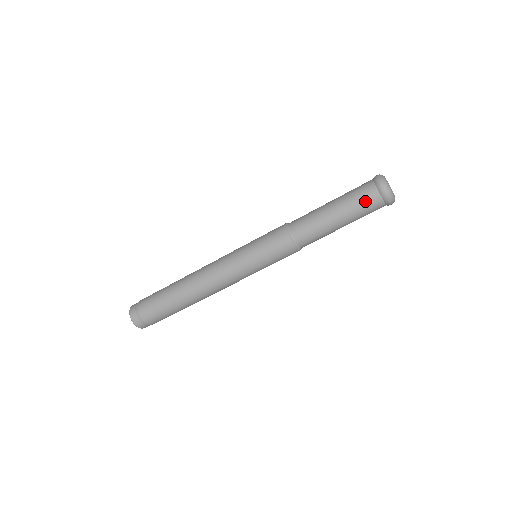
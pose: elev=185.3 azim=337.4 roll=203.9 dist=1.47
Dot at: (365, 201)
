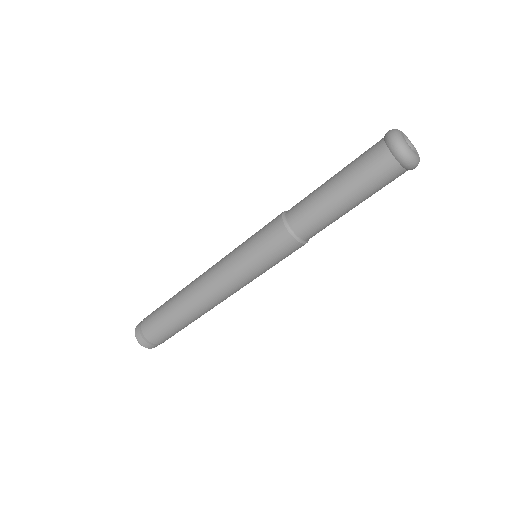
Dot at: (384, 180)
